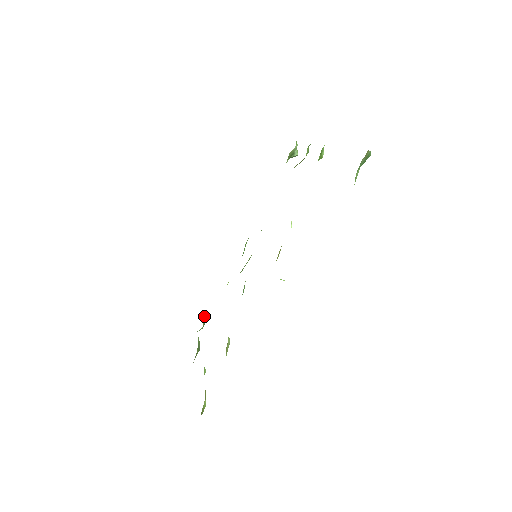
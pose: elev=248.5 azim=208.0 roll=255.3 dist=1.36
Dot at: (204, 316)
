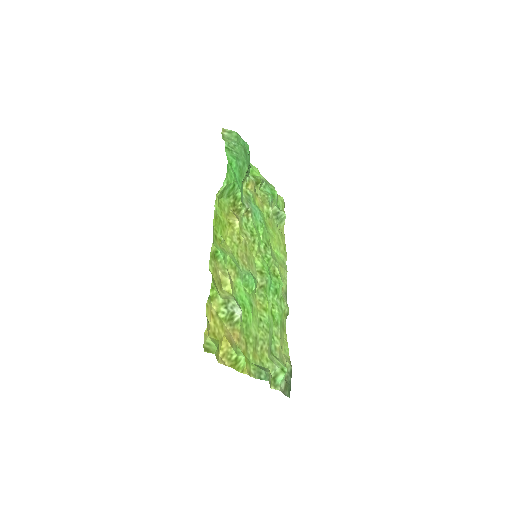
Dot at: (277, 359)
